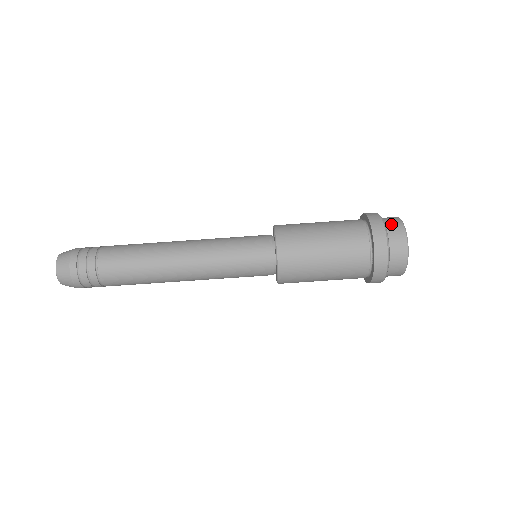
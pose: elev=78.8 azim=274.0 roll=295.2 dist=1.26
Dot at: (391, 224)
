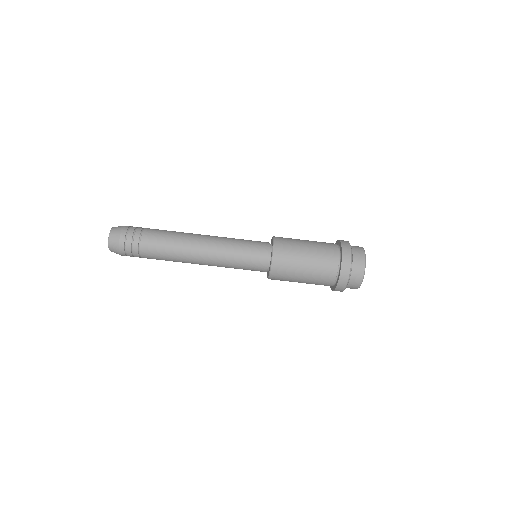
Dot at: (356, 271)
